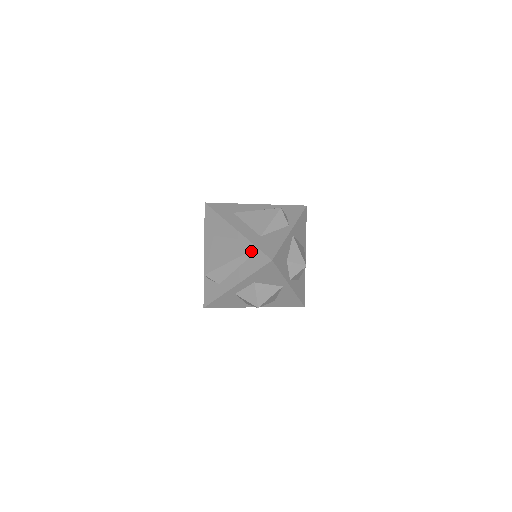
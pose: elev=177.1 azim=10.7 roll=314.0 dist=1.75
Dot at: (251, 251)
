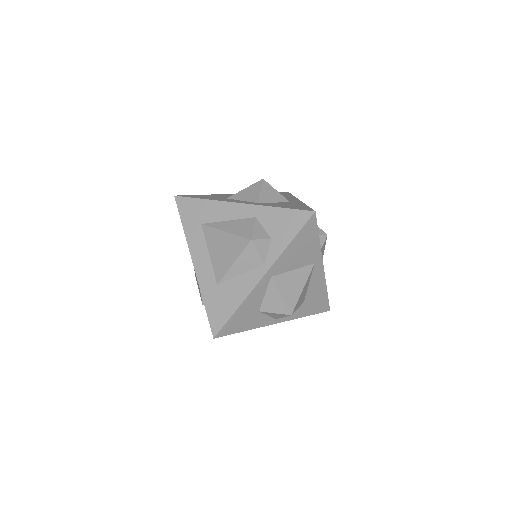
Dot at: occluded
